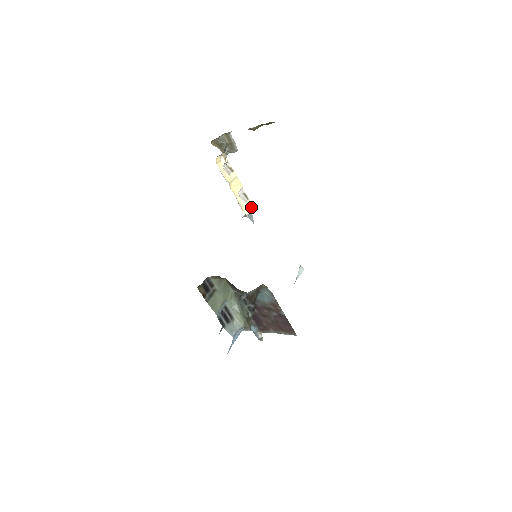
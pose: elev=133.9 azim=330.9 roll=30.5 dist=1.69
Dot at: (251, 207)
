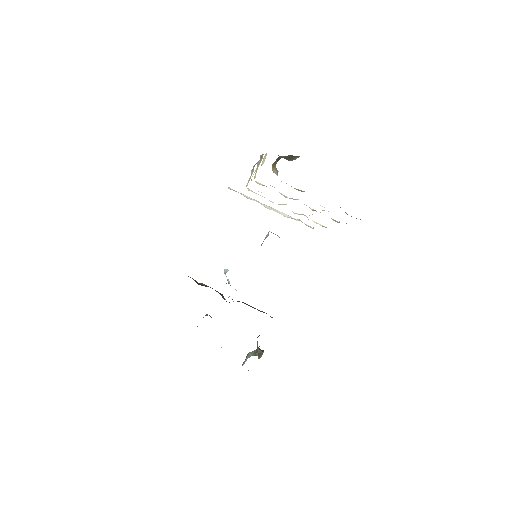
Dot at: (252, 172)
